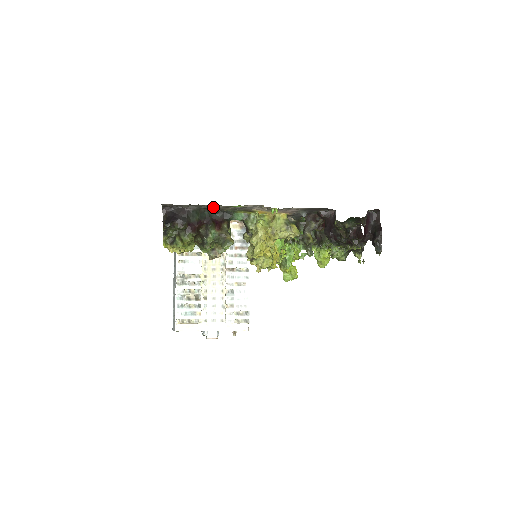
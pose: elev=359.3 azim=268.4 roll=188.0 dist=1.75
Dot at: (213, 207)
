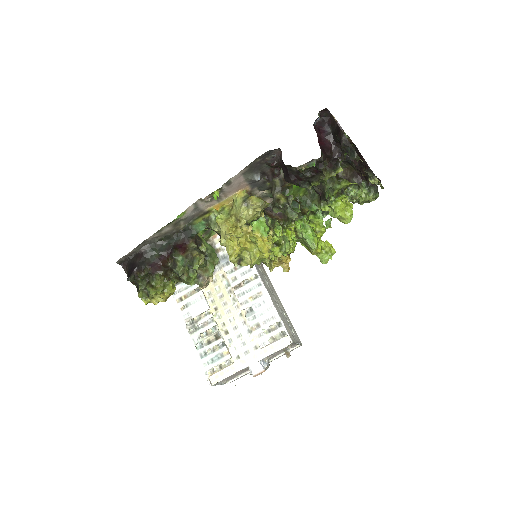
Dot at: (165, 234)
